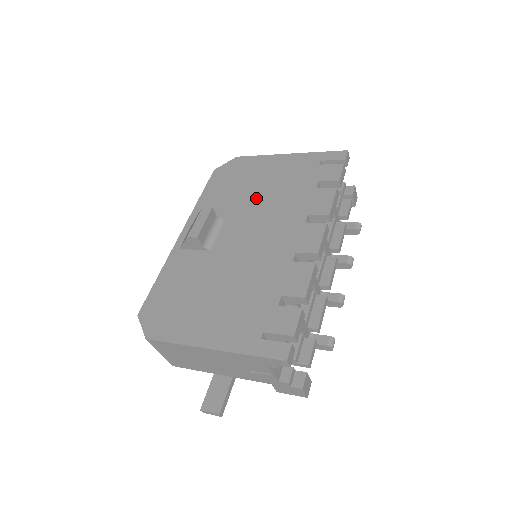
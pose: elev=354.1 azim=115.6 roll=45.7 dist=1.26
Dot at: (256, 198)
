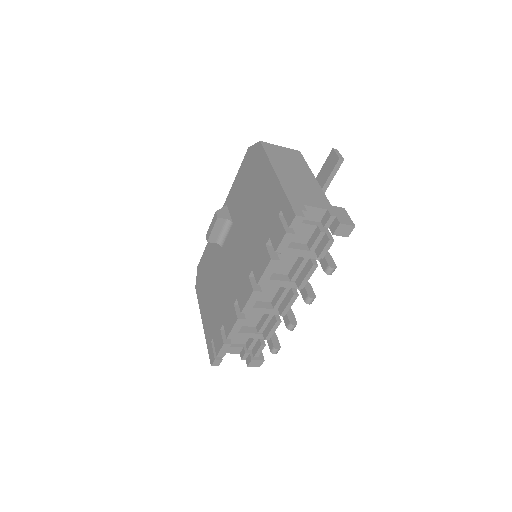
Dot at: (247, 217)
